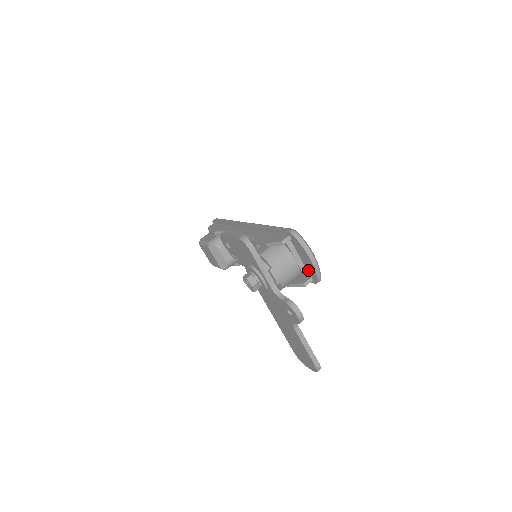
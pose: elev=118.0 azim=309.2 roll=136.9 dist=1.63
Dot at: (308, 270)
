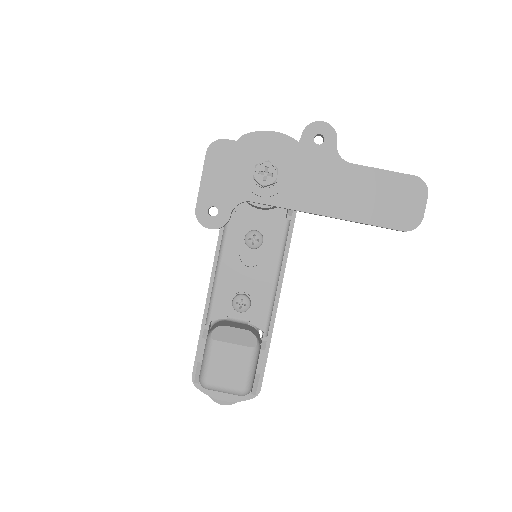
Dot at: occluded
